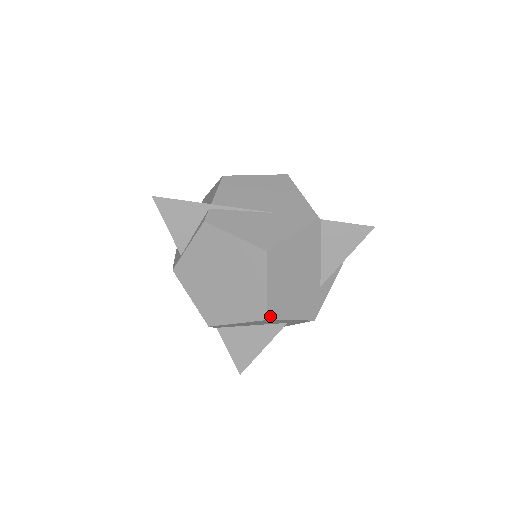
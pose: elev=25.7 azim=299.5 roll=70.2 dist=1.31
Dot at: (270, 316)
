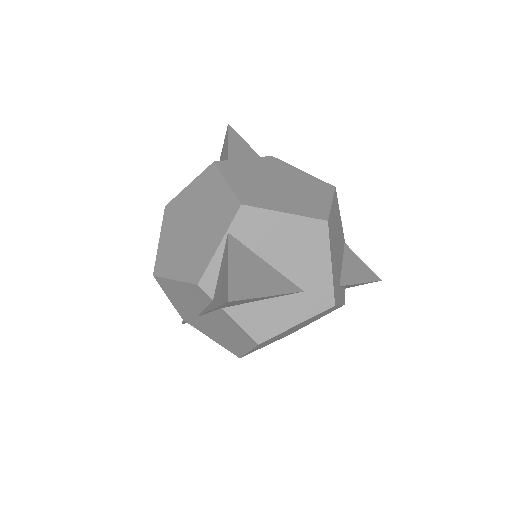
Dot at: (328, 224)
